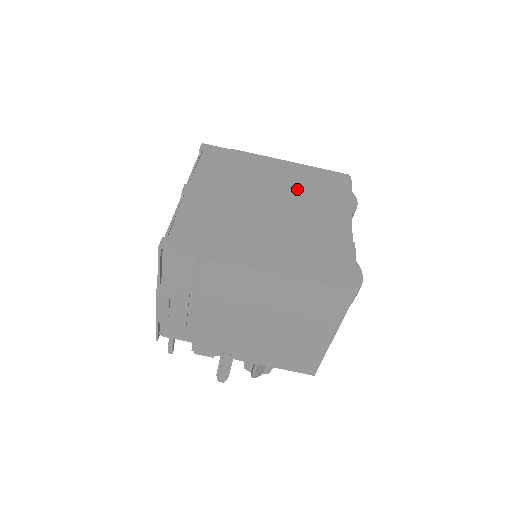
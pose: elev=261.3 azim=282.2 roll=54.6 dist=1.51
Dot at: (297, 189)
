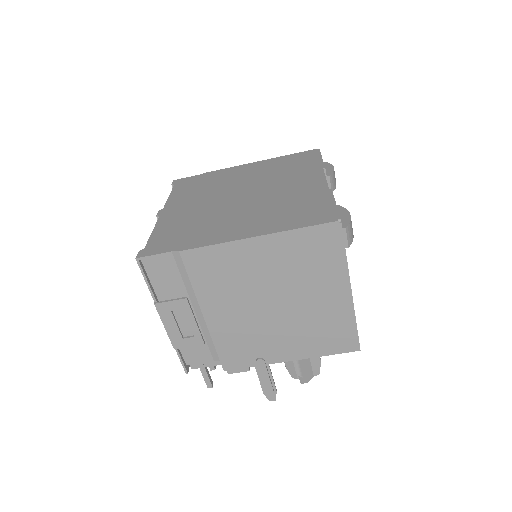
Dot at: (266, 176)
